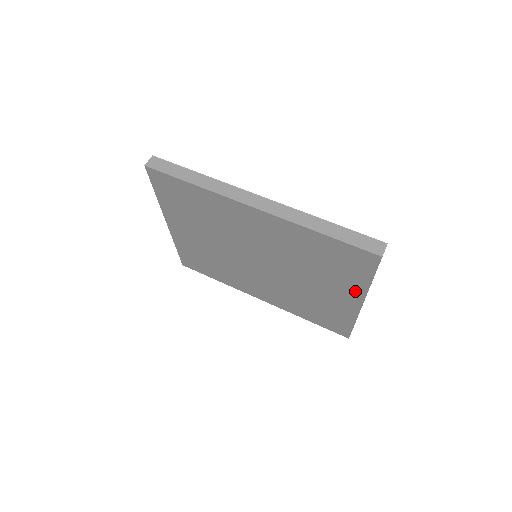
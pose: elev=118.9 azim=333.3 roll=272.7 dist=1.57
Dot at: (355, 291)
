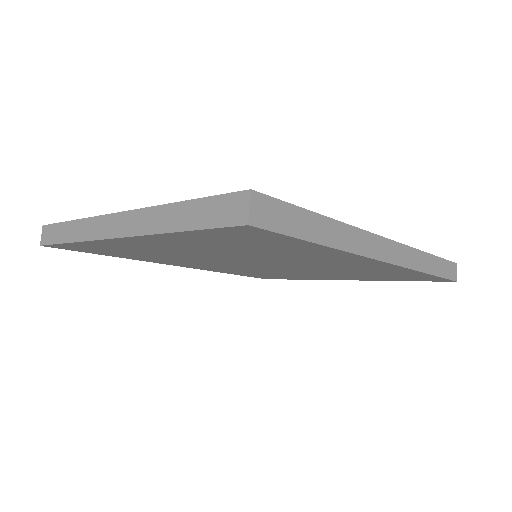
Dot at: (362, 279)
